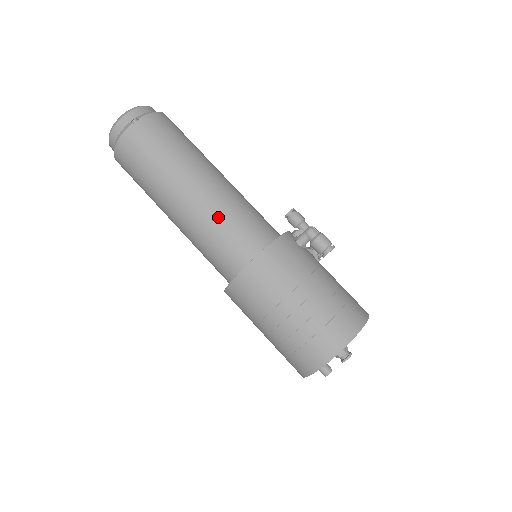
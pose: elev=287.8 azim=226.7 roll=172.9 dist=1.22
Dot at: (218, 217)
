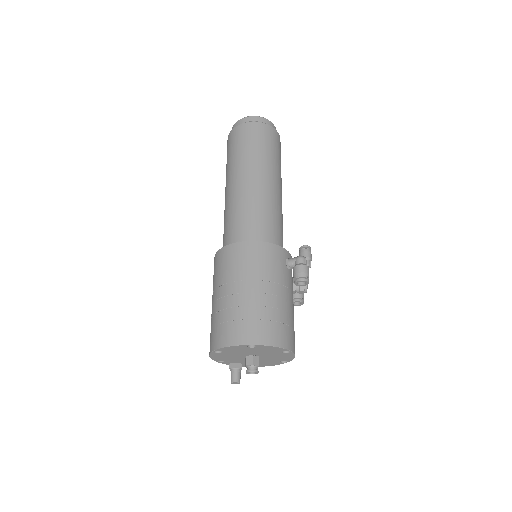
Dot at: (248, 205)
